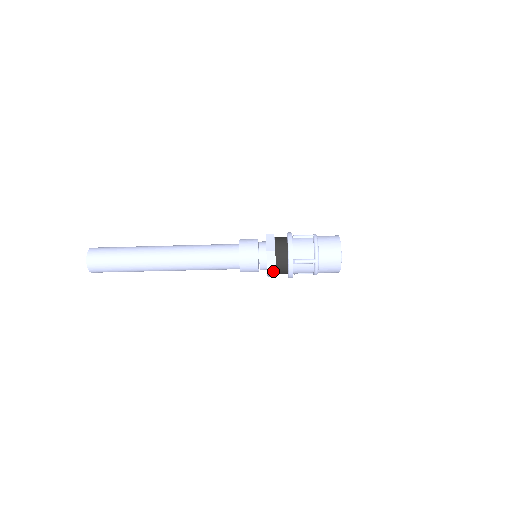
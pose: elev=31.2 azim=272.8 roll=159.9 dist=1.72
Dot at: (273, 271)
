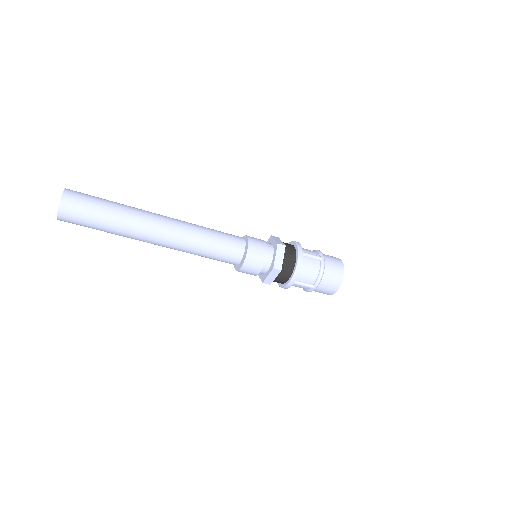
Dot at: (269, 283)
